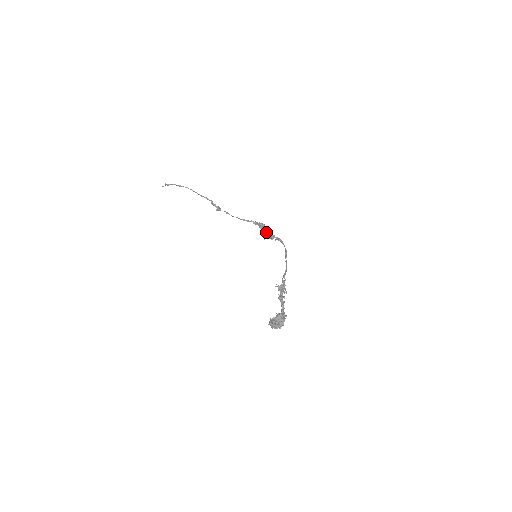
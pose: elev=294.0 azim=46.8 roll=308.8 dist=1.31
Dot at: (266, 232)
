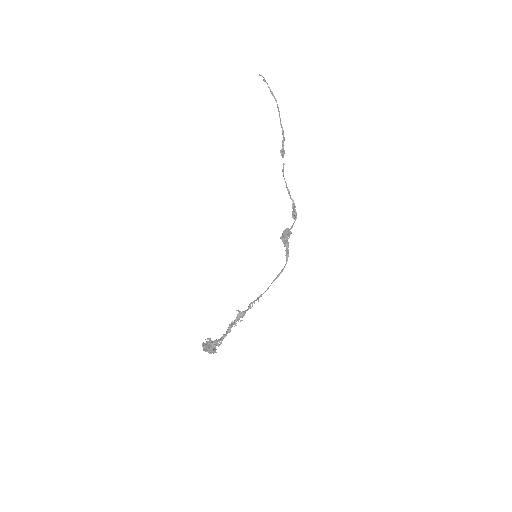
Dot at: (289, 230)
